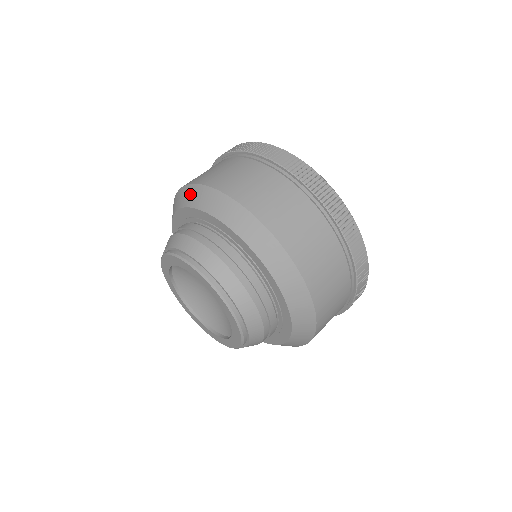
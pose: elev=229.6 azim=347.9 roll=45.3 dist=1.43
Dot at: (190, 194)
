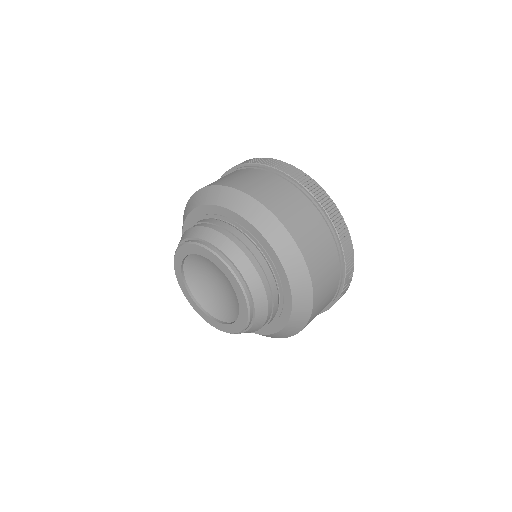
Dot at: (259, 214)
